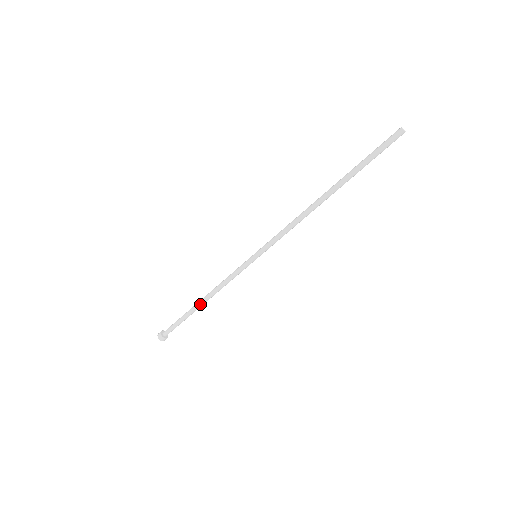
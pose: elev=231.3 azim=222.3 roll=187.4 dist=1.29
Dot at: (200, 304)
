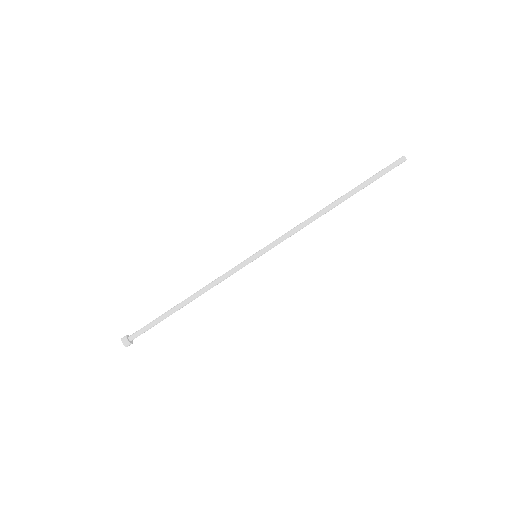
Dot at: (183, 301)
